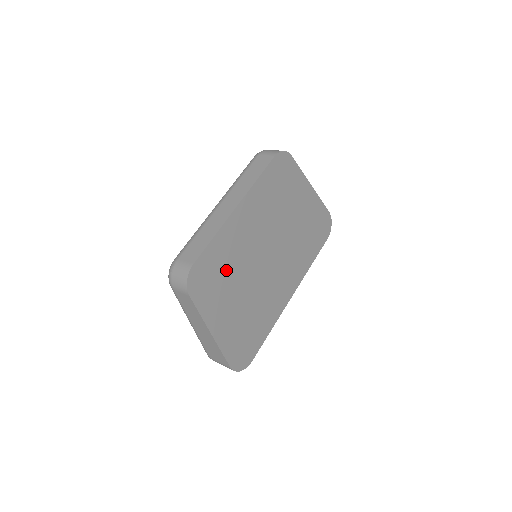
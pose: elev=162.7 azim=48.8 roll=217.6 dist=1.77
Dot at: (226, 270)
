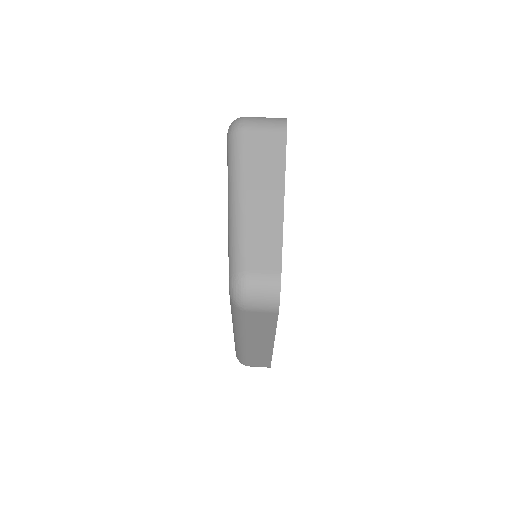
Dot at: occluded
